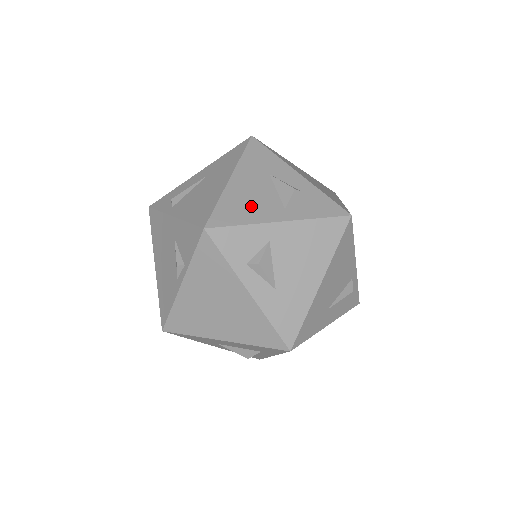
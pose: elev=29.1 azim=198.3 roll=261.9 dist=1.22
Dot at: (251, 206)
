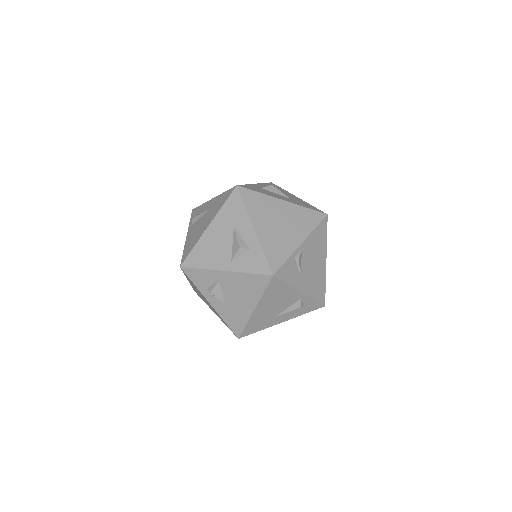
Dot at: (212, 254)
